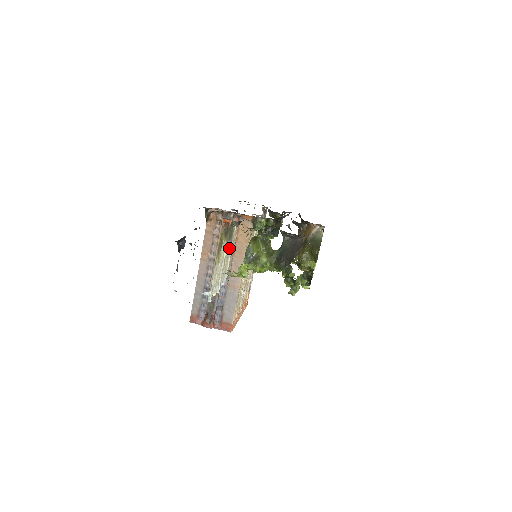
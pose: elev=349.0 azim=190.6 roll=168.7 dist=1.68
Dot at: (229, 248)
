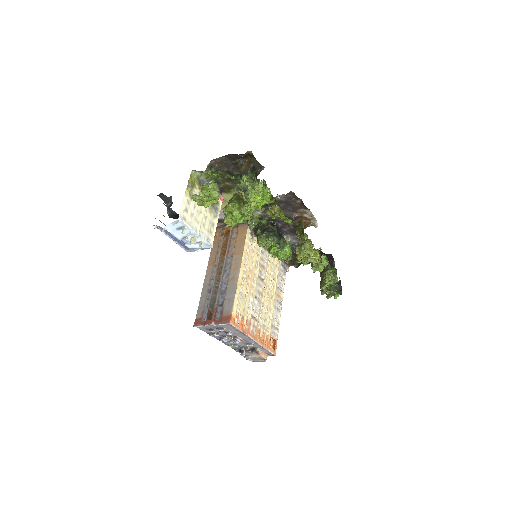
Dot at: (213, 216)
